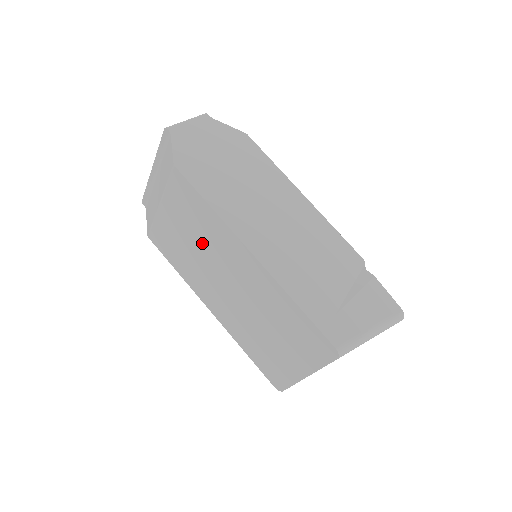
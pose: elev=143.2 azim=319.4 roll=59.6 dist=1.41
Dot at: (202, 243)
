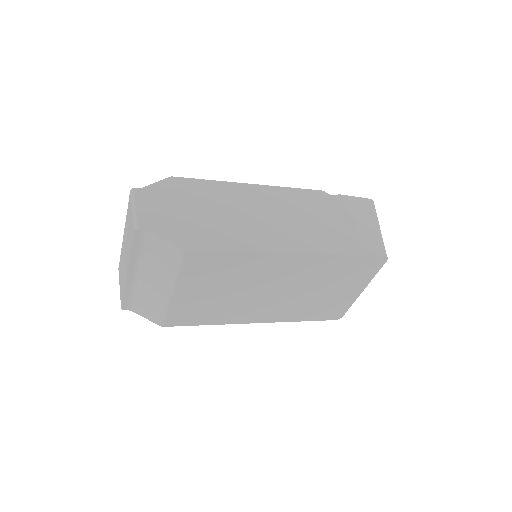
Dot at: (237, 284)
